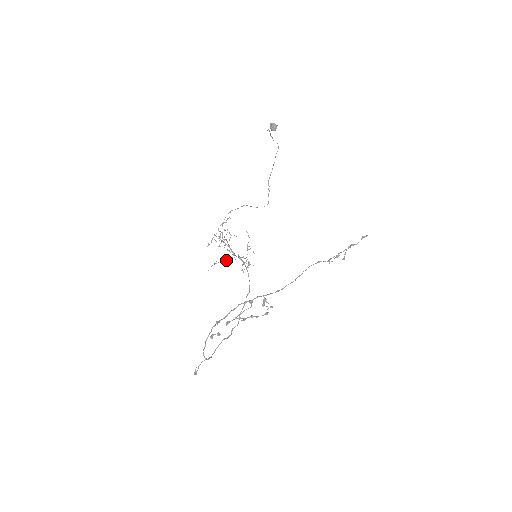
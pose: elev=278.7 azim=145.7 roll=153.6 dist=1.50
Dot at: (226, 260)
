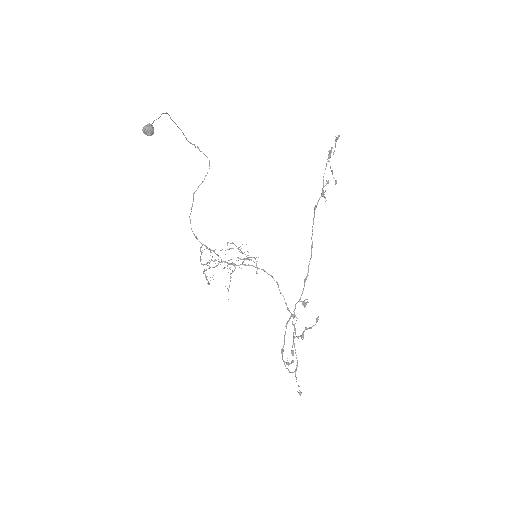
Dot at: occluded
